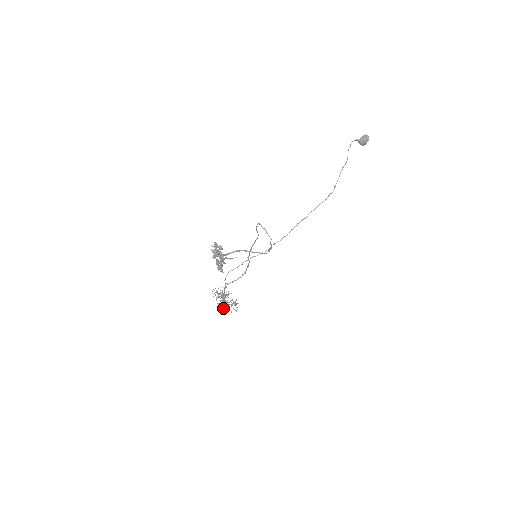
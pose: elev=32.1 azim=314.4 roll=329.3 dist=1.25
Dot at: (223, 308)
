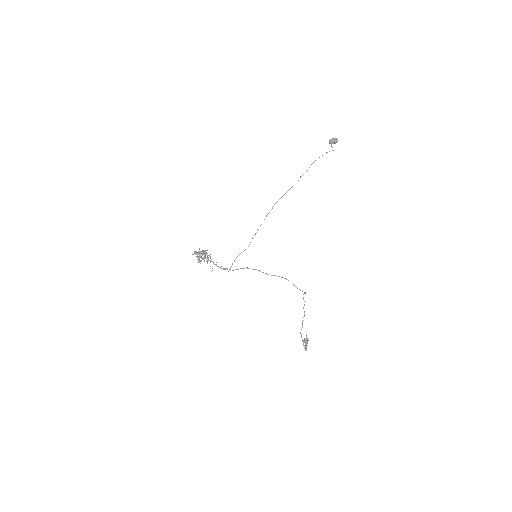
Dot at: (200, 261)
